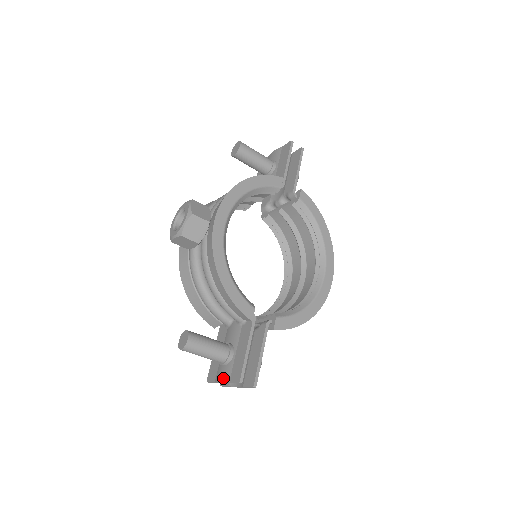
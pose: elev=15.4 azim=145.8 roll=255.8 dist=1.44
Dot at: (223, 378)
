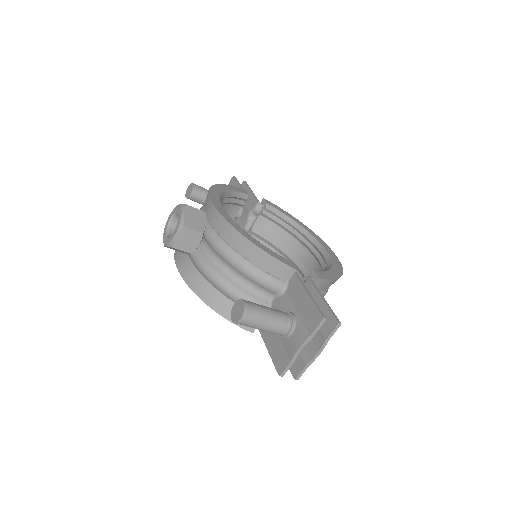
Dot at: (300, 341)
